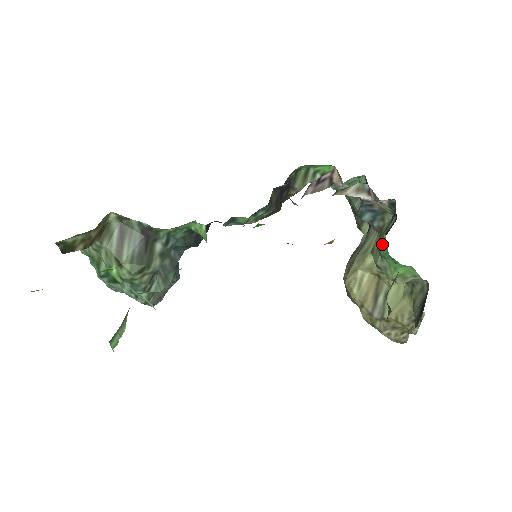
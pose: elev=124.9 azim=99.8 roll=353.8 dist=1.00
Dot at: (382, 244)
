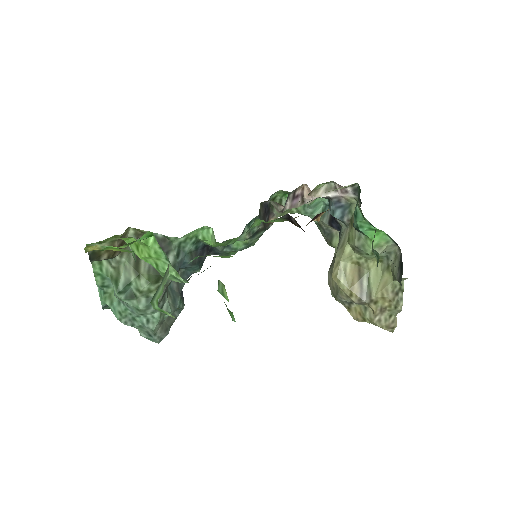
Dot at: (357, 215)
